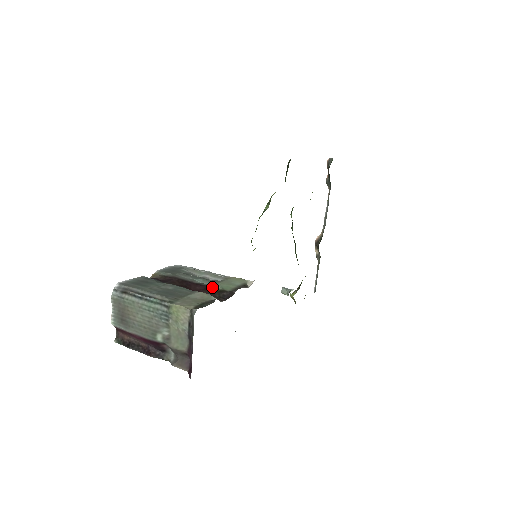
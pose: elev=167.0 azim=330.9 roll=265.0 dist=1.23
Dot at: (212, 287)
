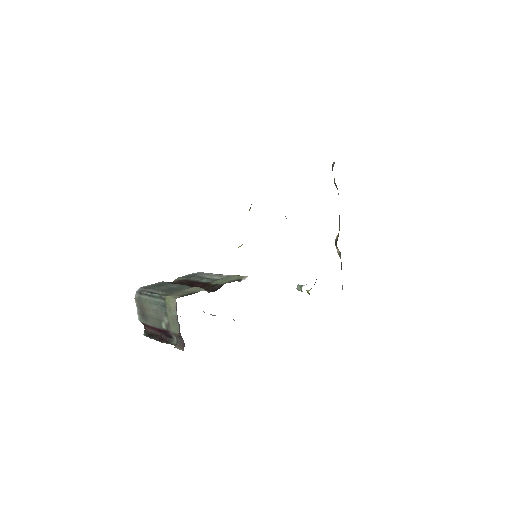
Dot at: (209, 283)
